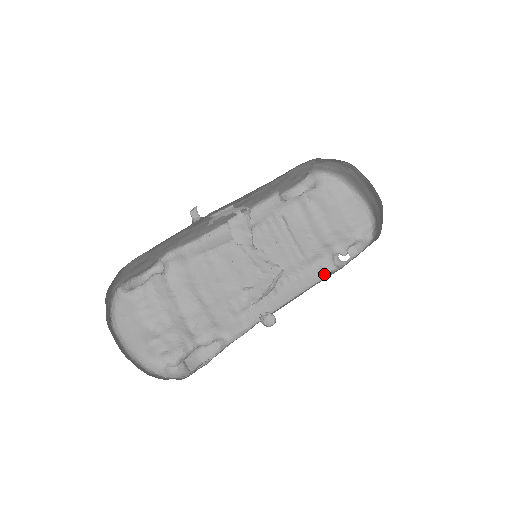
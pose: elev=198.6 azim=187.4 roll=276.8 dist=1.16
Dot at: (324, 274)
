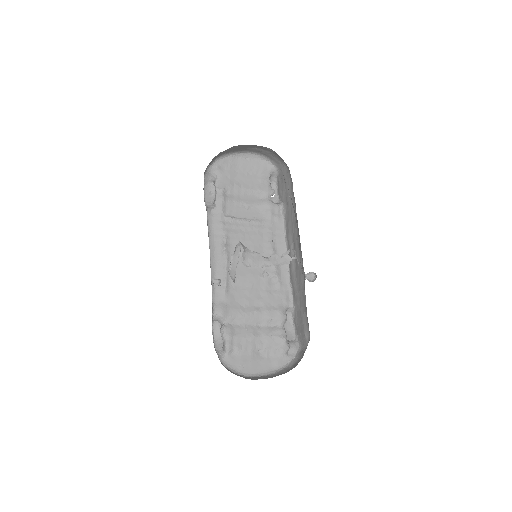
Dot at: (281, 216)
